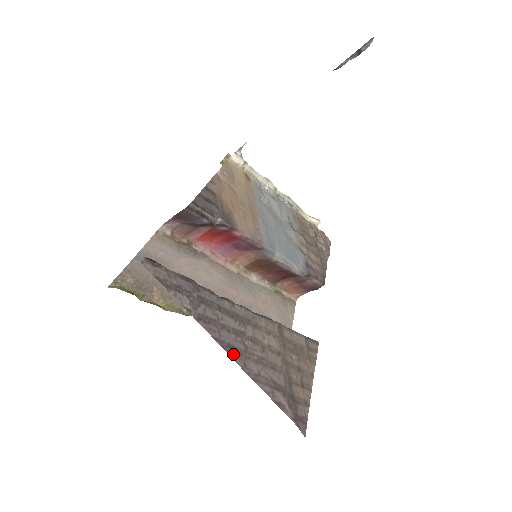
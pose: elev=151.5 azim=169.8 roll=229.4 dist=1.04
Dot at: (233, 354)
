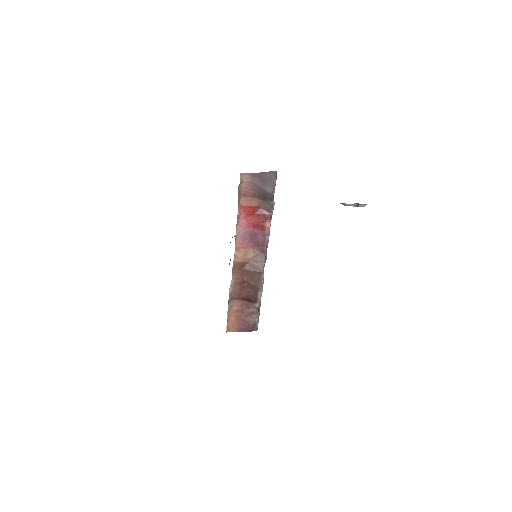
Dot at: occluded
